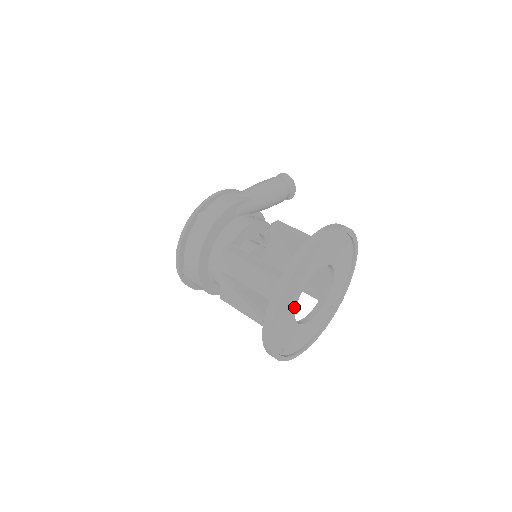
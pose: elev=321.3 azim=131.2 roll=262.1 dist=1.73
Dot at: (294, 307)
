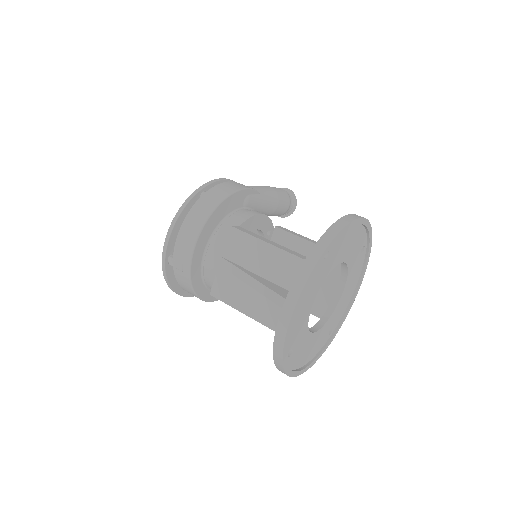
Dot at: (313, 299)
